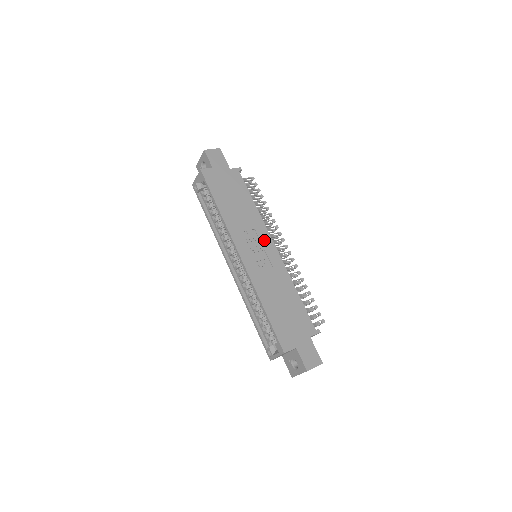
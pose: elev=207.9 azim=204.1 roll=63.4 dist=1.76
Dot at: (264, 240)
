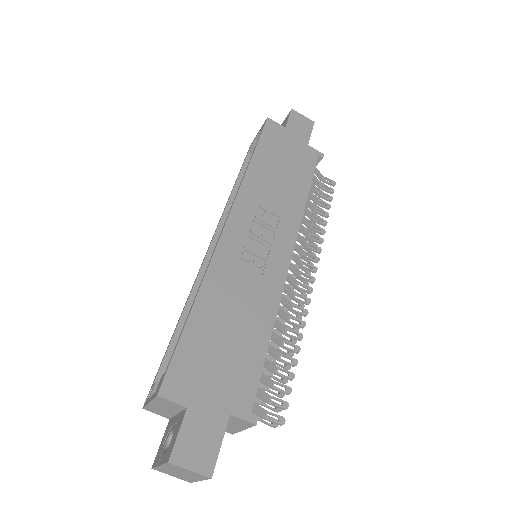
Dot at: (281, 238)
